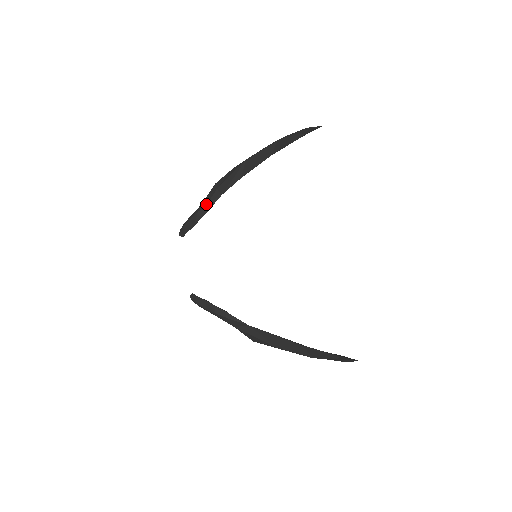
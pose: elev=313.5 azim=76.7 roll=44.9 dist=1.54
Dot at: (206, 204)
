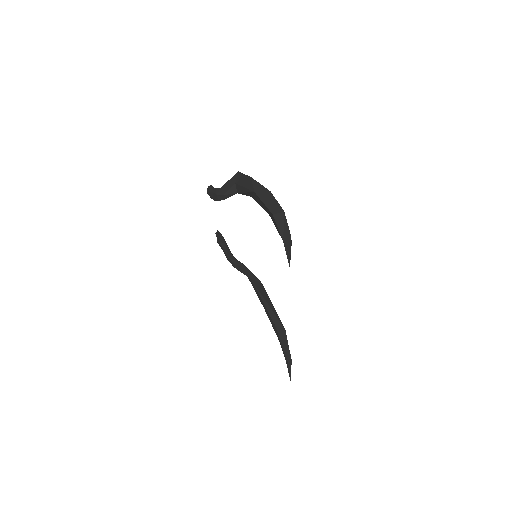
Dot at: (223, 194)
